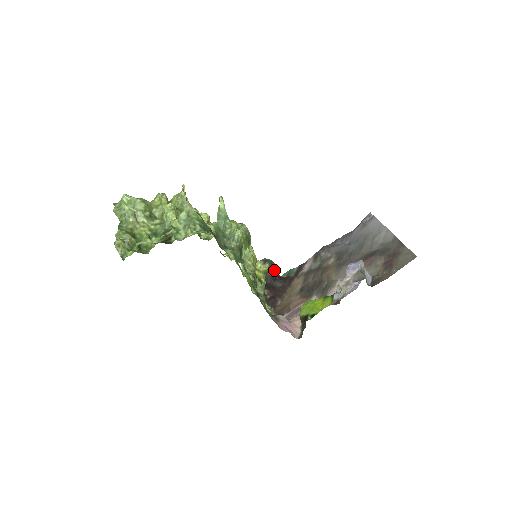
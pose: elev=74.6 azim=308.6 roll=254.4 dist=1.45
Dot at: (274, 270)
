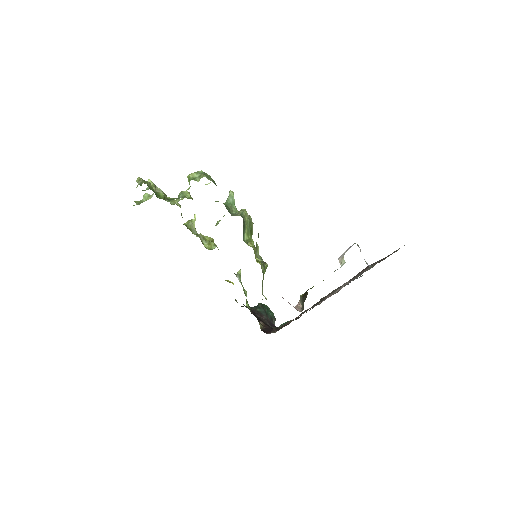
Dot at: (270, 316)
